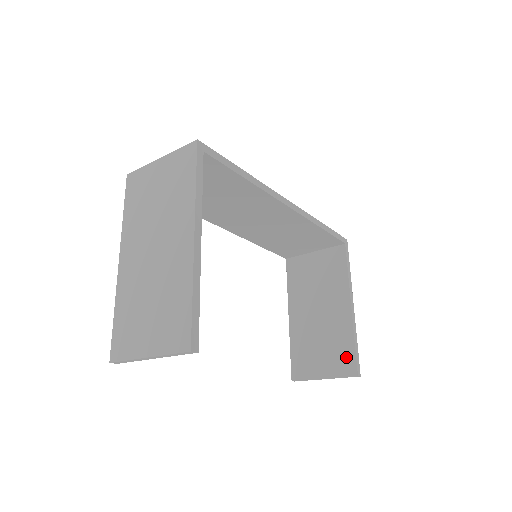
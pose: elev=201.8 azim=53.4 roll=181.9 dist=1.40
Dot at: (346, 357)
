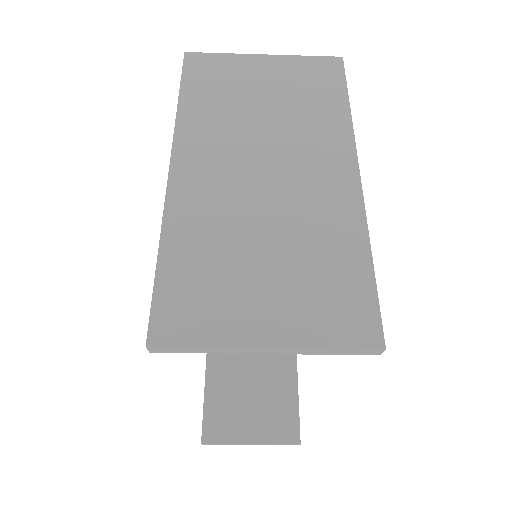
Dot at: (286, 418)
